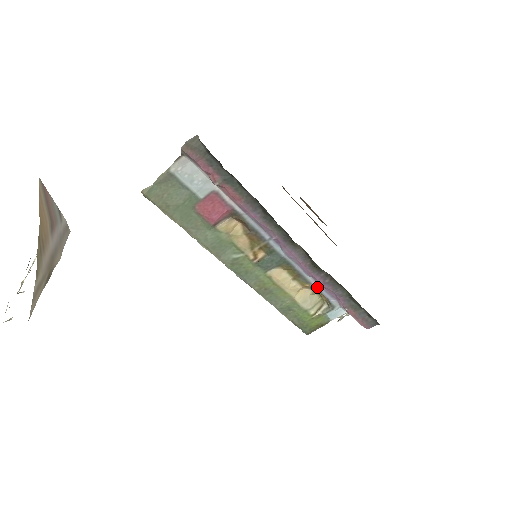
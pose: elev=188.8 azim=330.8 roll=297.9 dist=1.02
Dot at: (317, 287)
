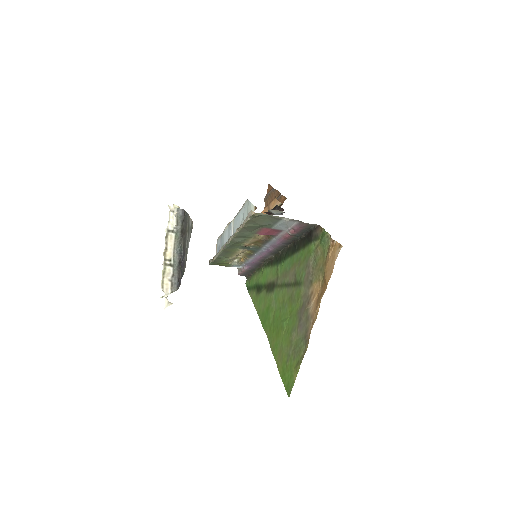
Dot at: (249, 260)
